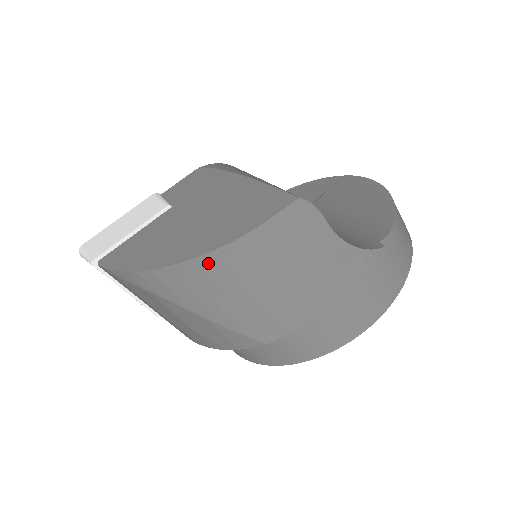
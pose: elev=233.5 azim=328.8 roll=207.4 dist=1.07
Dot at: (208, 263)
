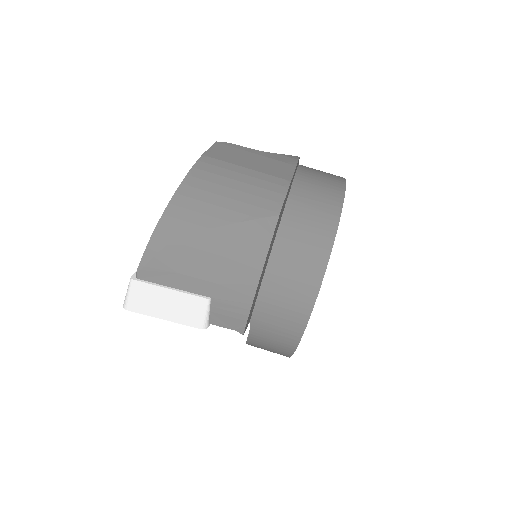
Dot at: (191, 182)
